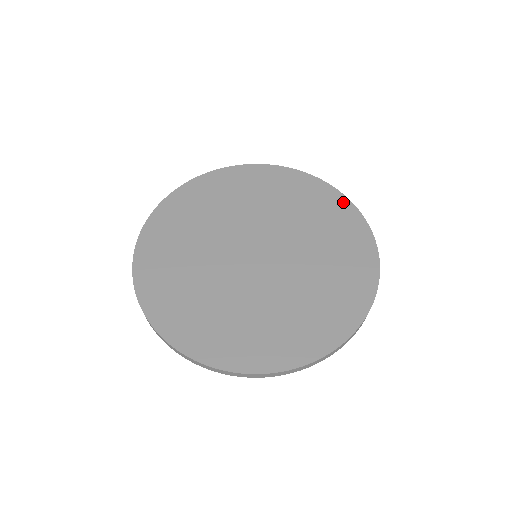
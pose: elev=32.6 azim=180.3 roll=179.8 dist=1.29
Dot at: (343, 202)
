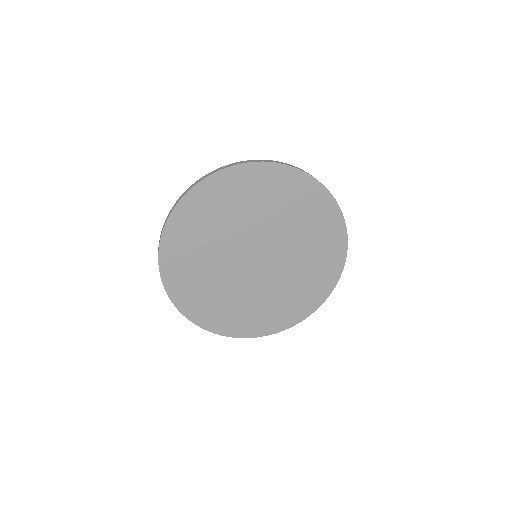
Dot at: (311, 184)
